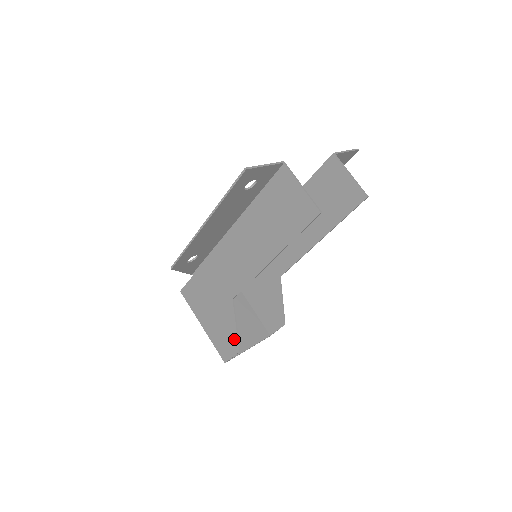
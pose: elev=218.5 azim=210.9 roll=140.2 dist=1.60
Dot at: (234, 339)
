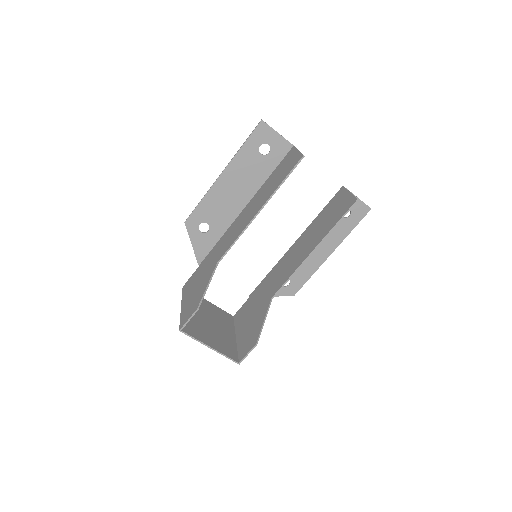
Dot at: (199, 299)
